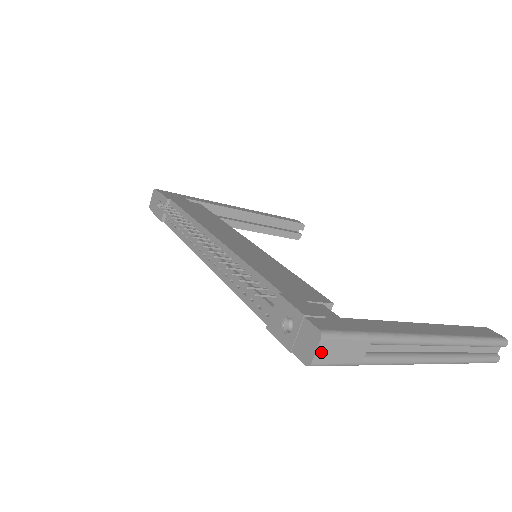
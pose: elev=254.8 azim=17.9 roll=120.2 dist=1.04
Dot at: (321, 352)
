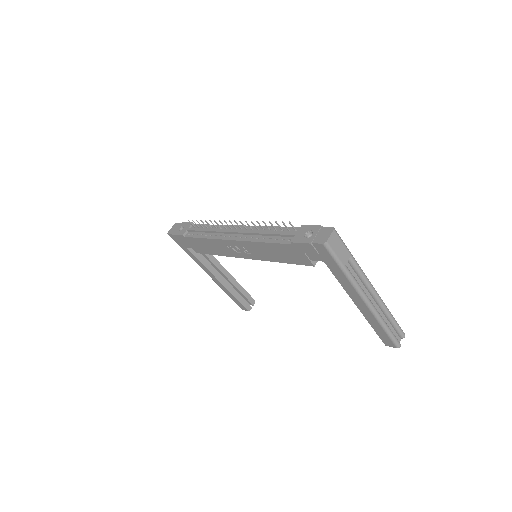
Dot at: (332, 238)
